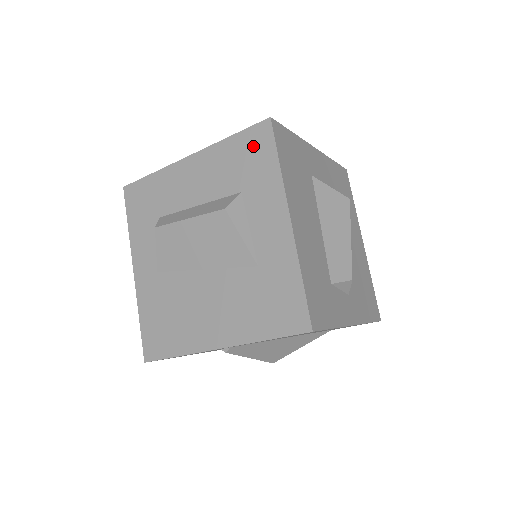
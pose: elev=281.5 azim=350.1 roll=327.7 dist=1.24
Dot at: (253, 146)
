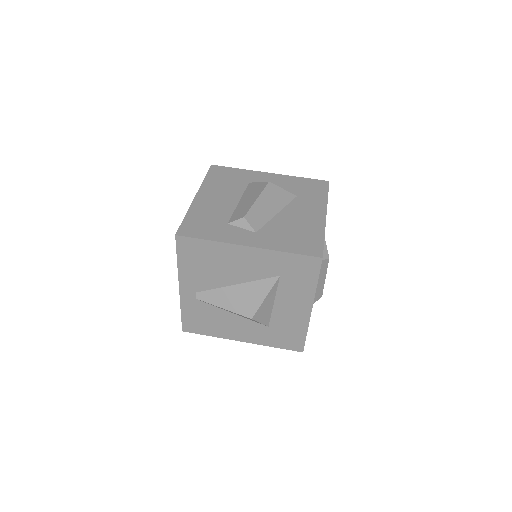
Dot at: occluded
